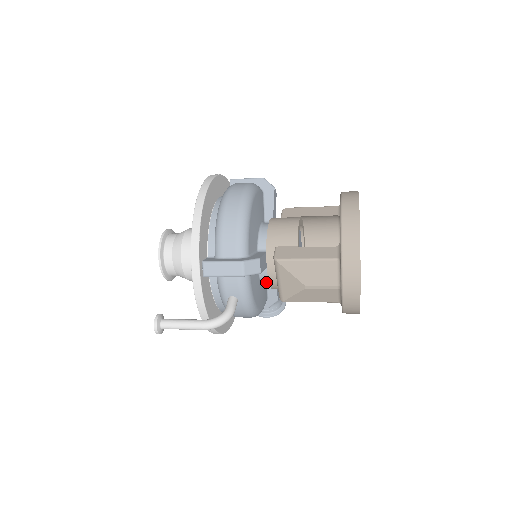
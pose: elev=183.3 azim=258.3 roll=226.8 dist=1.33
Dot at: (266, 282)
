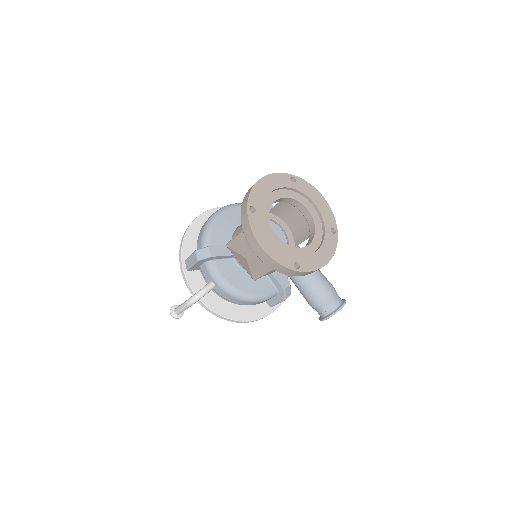
Dot at: occluded
